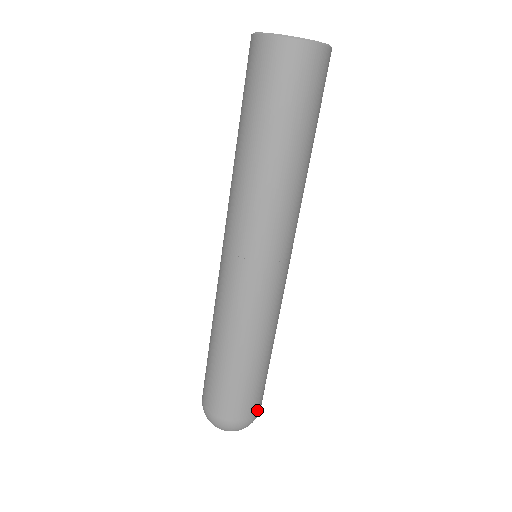
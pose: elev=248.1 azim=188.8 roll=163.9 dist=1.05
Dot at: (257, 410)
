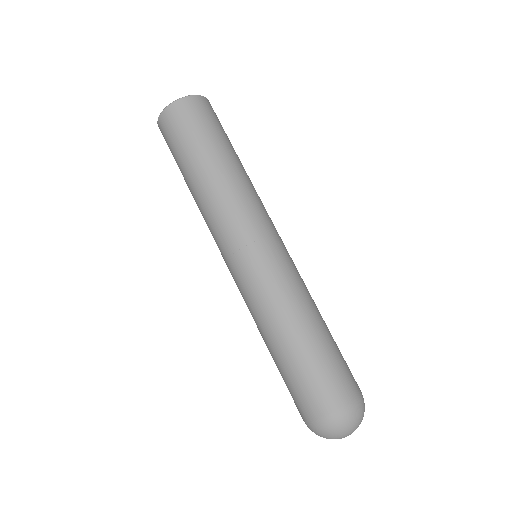
Dot at: occluded
